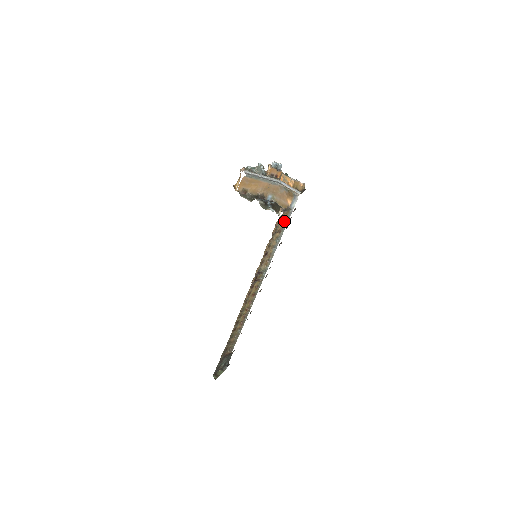
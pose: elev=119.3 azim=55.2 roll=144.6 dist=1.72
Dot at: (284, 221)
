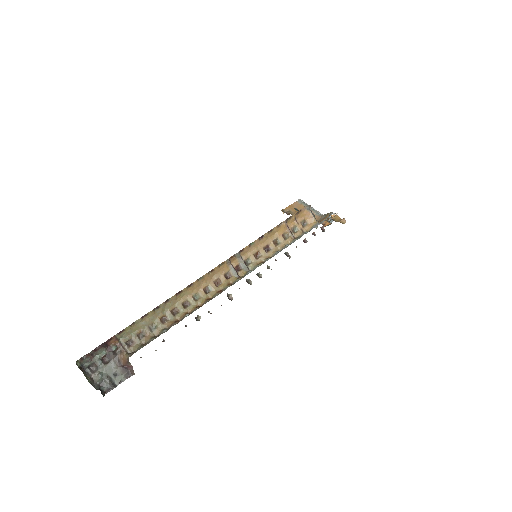
Dot at: (306, 232)
